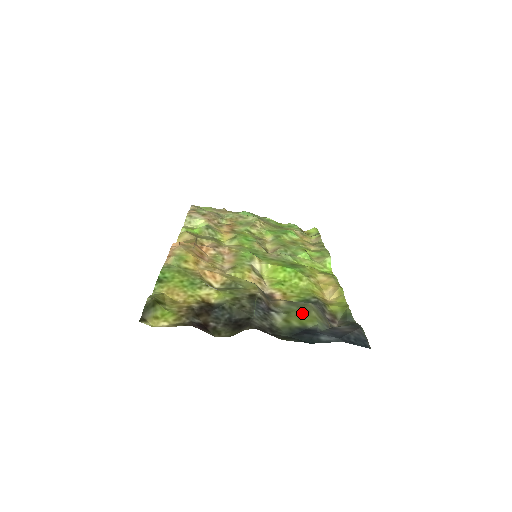
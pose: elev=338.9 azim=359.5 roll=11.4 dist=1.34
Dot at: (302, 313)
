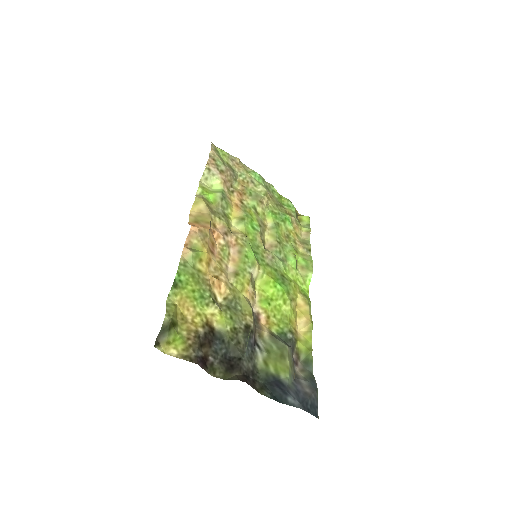
Dot at: (279, 358)
